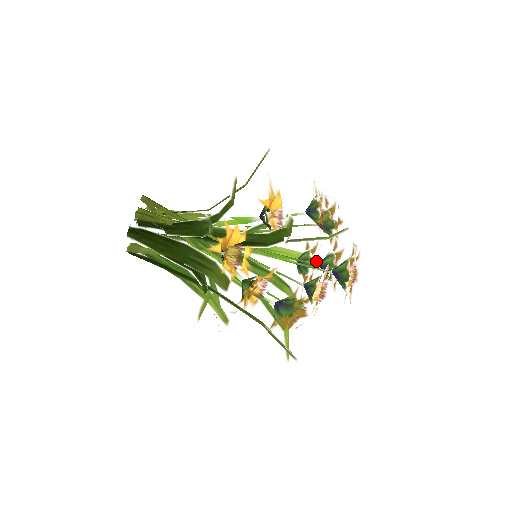
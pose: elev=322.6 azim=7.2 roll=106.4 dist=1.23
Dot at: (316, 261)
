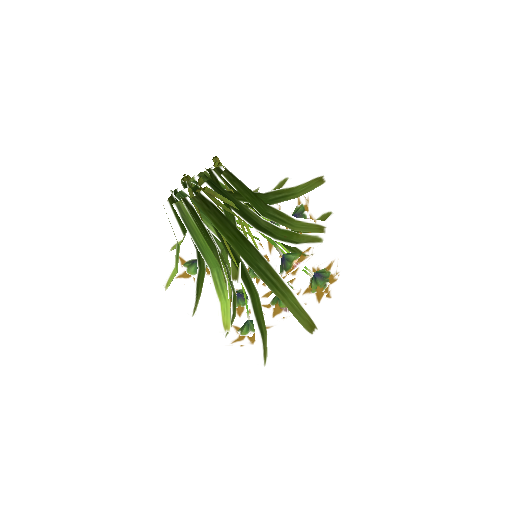
Dot at: occluded
